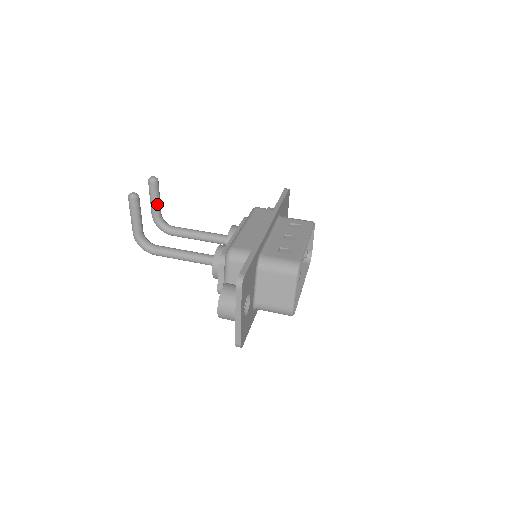
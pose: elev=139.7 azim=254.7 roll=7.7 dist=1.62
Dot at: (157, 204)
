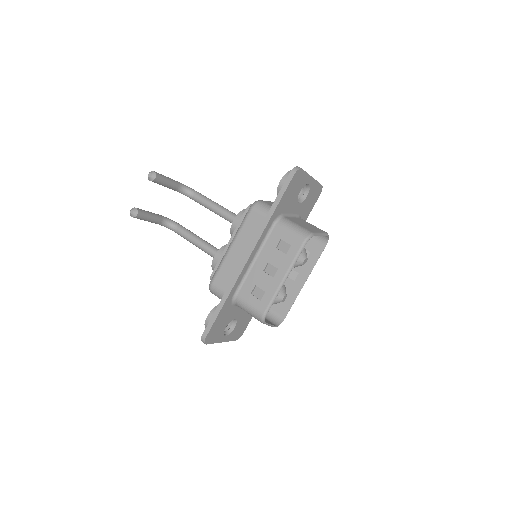
Dot at: (168, 187)
